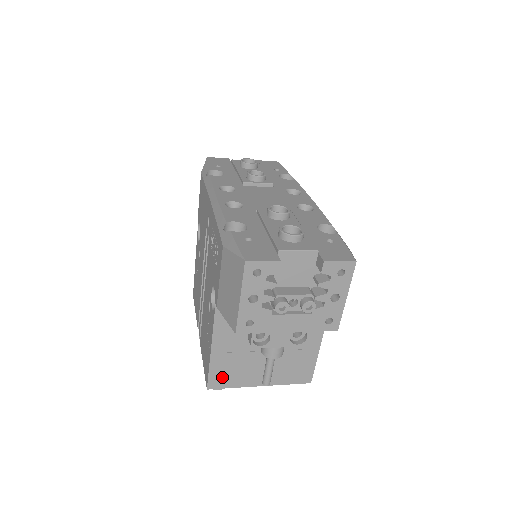
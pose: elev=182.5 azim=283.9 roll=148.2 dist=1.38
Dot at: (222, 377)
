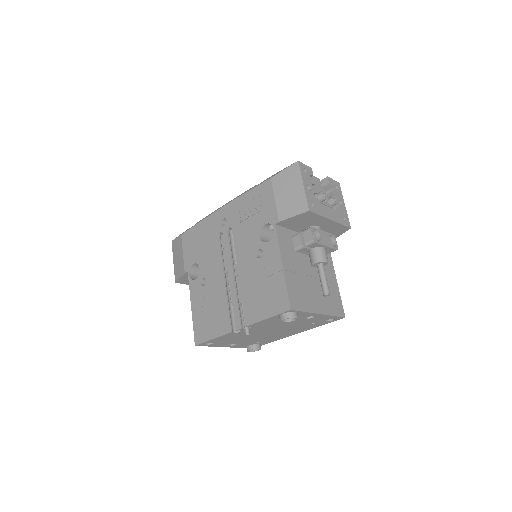
Dot at: (296, 298)
